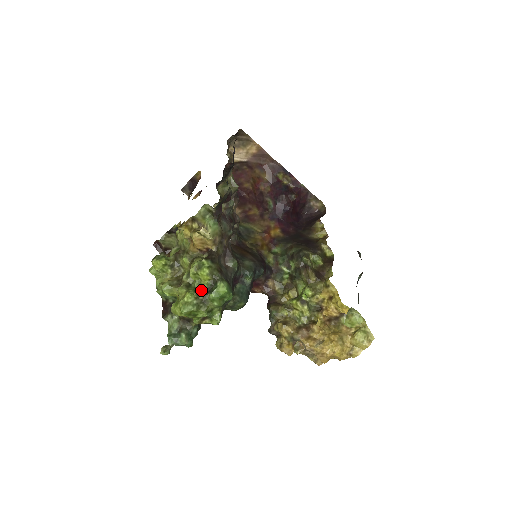
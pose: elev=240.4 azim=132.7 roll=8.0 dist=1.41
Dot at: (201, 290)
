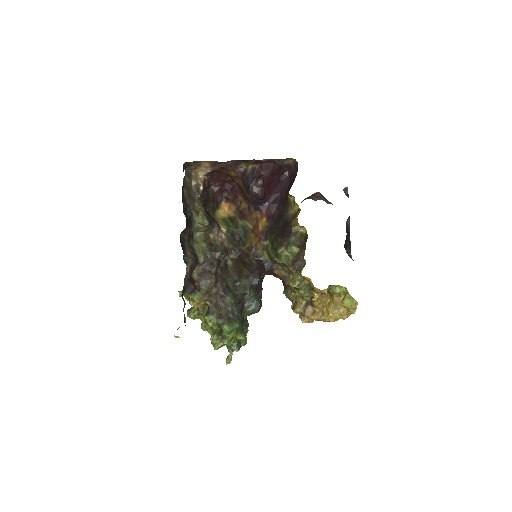
Dot at: (218, 330)
